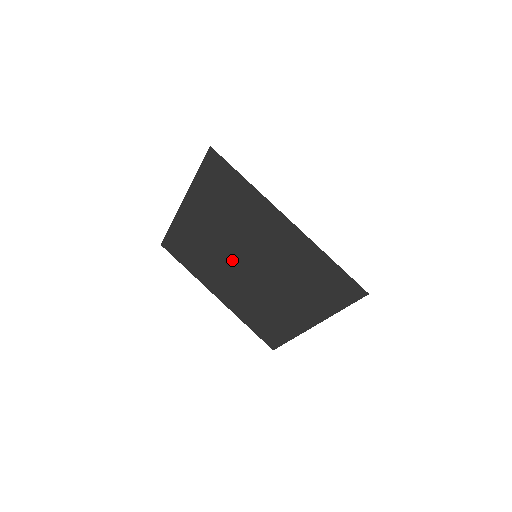
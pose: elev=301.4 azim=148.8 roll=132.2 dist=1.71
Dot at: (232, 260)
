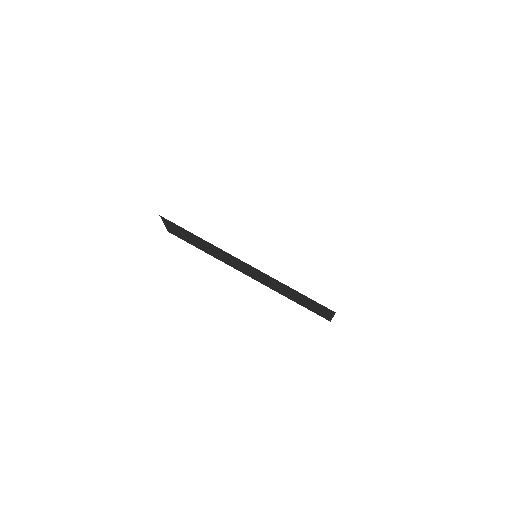
Dot at: occluded
